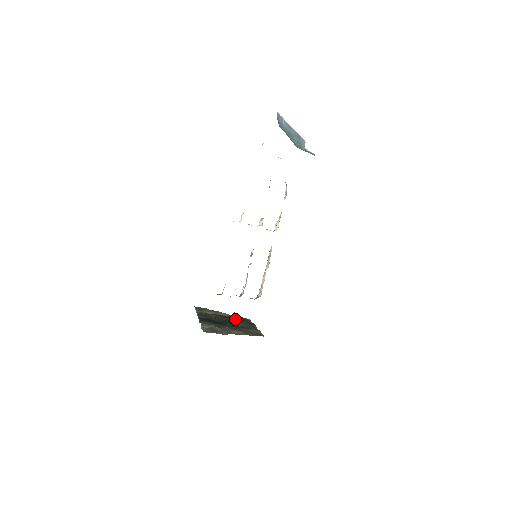
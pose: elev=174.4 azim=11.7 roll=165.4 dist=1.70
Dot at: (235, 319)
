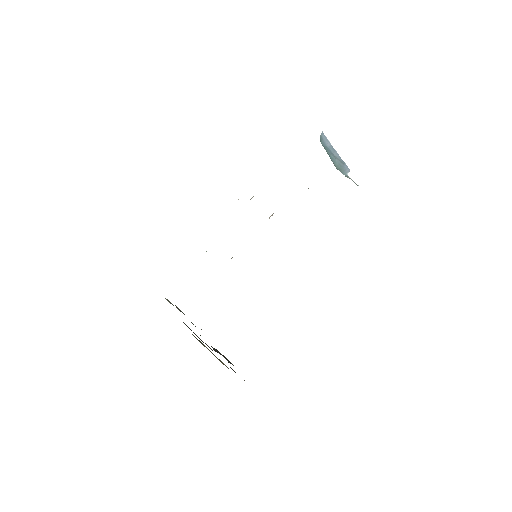
Dot at: occluded
